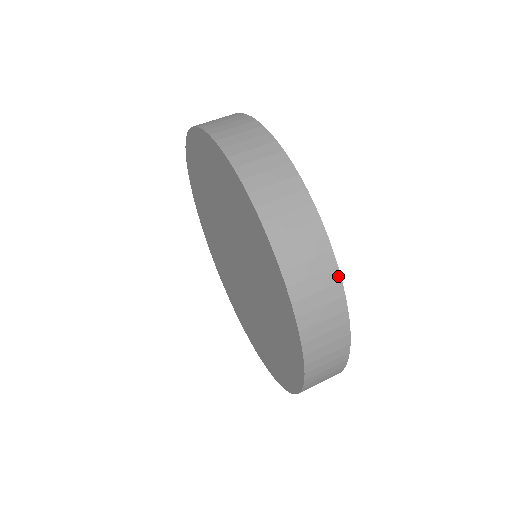
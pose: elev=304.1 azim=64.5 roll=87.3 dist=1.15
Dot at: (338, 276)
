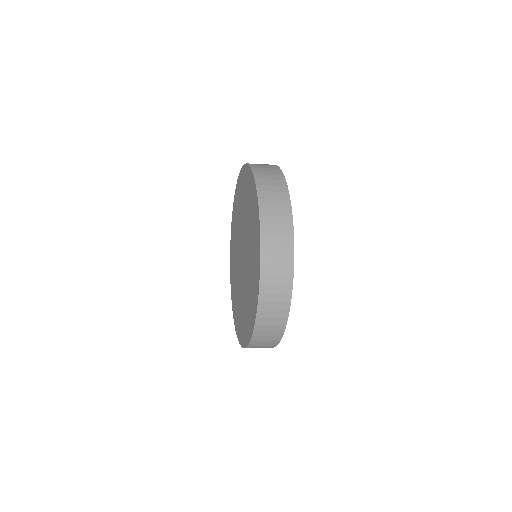
Dot at: (292, 270)
